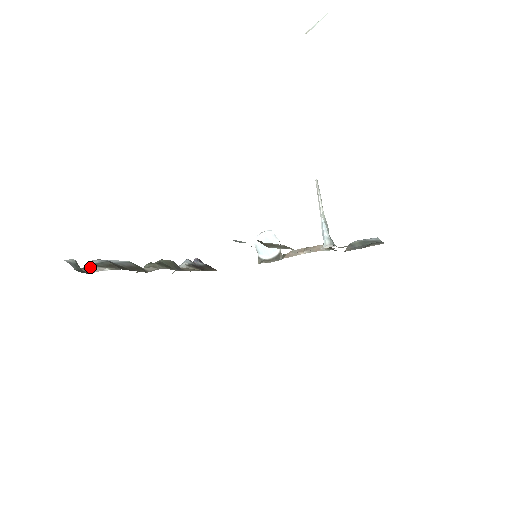
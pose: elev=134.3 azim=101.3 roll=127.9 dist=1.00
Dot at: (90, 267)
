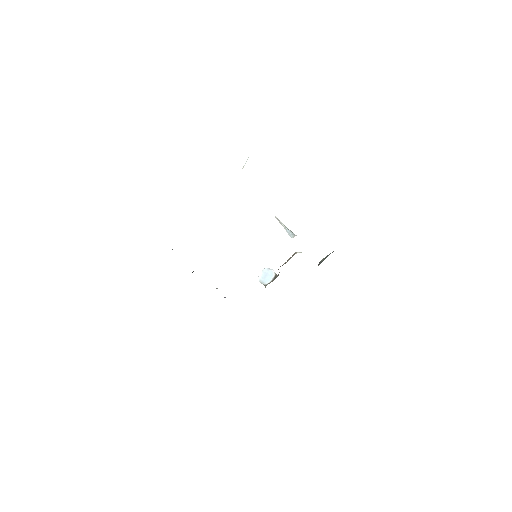
Dot at: occluded
